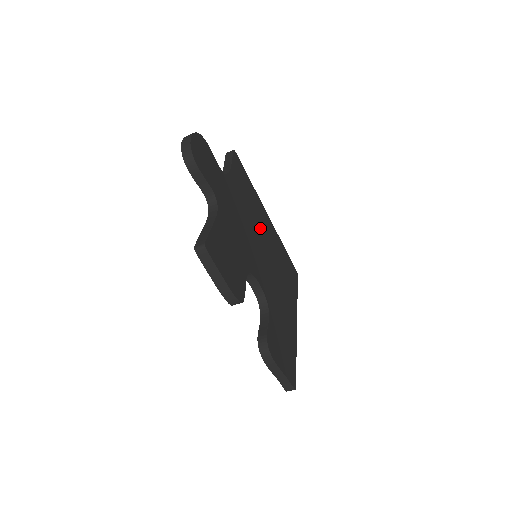
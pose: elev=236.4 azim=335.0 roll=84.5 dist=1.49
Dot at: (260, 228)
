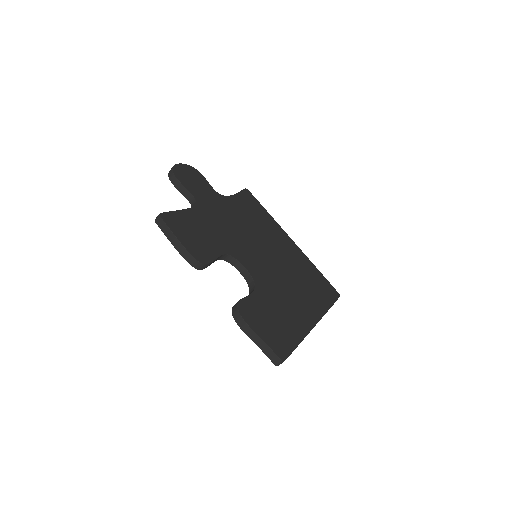
Dot at: (270, 241)
